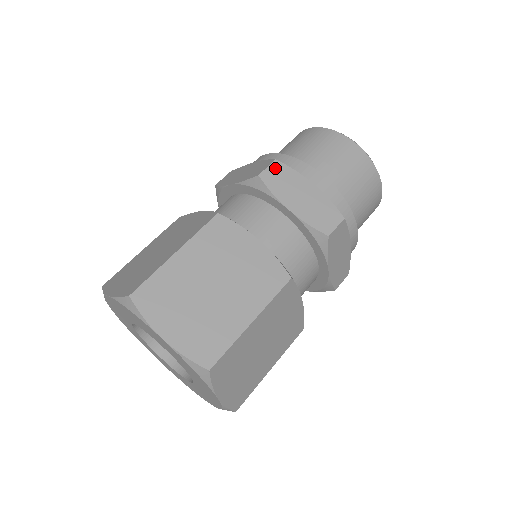
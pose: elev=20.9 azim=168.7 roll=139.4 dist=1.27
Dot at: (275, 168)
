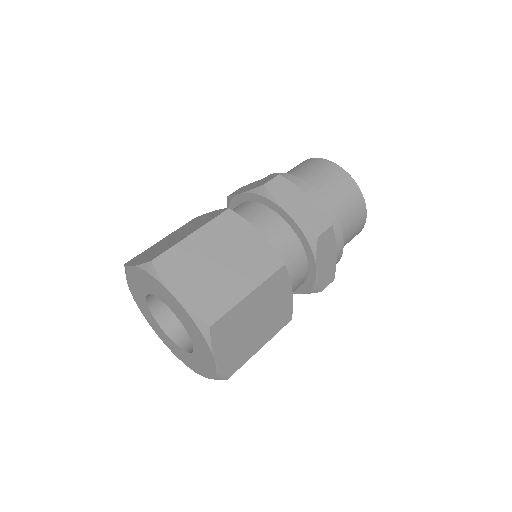
Dot at: (278, 181)
